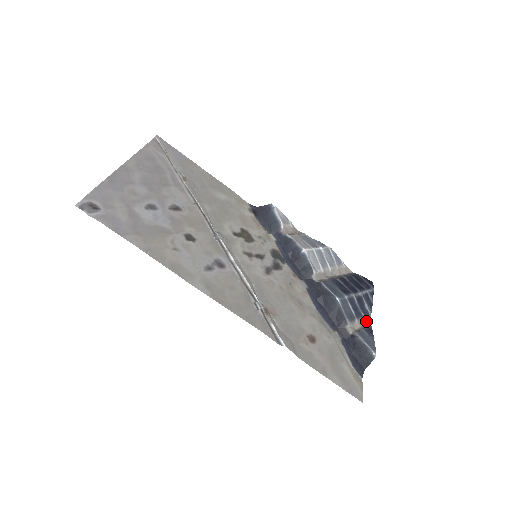
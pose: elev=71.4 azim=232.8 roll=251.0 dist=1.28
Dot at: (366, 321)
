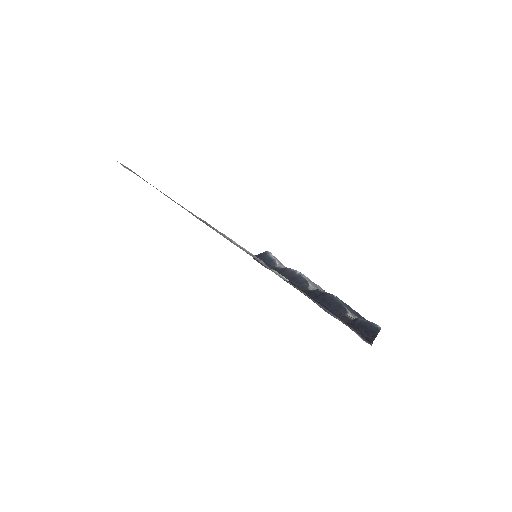
Dot at: occluded
